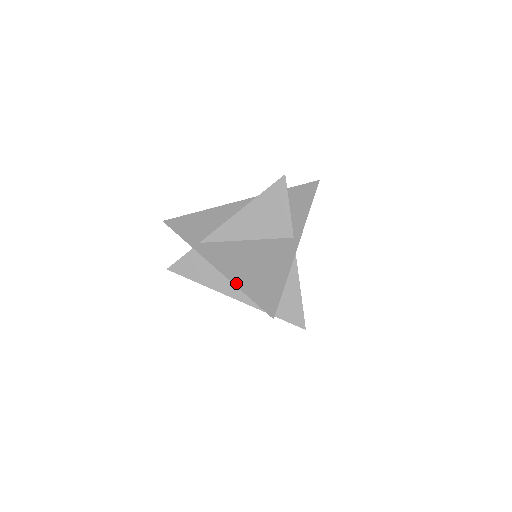
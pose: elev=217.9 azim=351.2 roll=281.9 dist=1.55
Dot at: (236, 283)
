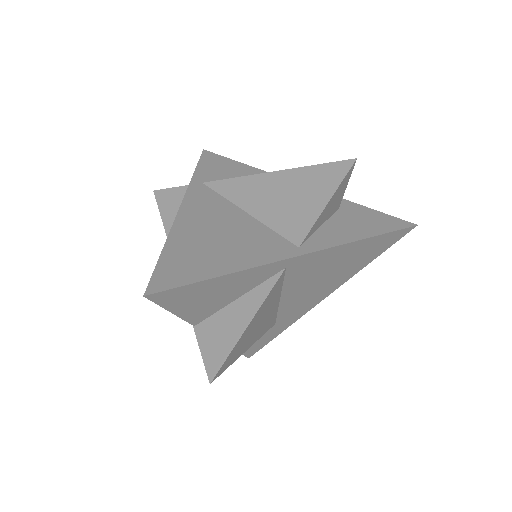
Dot at: (172, 234)
